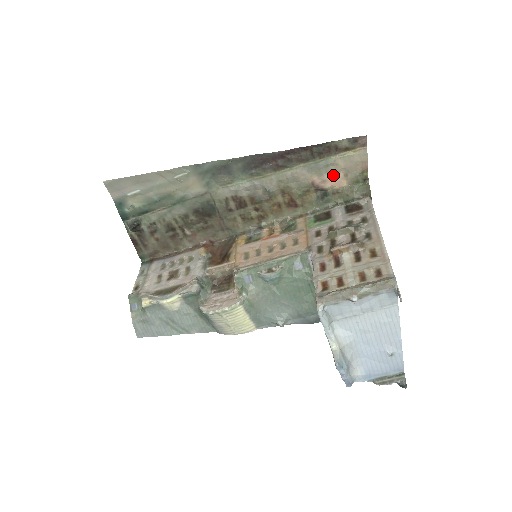
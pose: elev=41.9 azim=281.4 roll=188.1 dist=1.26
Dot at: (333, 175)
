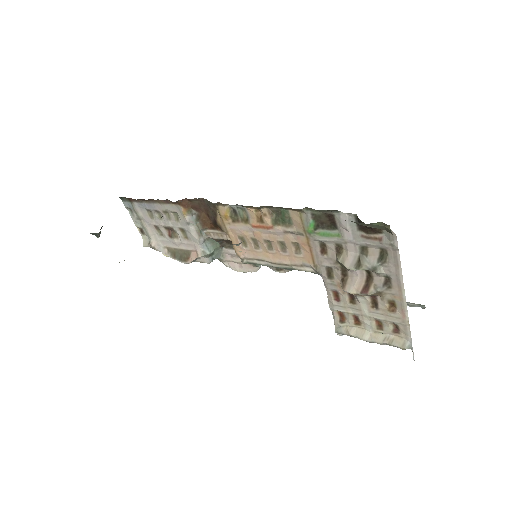
Dot at: occluded
